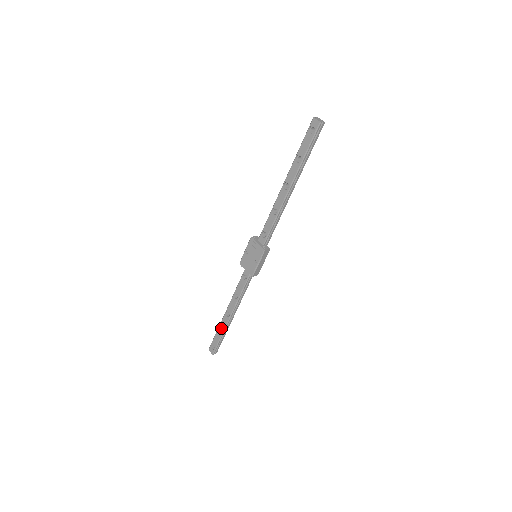
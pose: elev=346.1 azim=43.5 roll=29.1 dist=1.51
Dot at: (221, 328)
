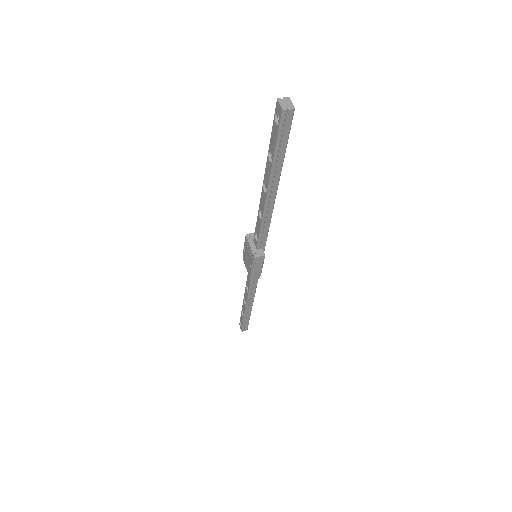
Dot at: (243, 312)
